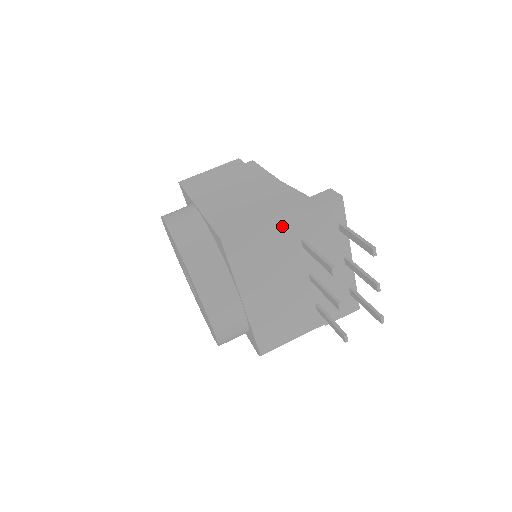
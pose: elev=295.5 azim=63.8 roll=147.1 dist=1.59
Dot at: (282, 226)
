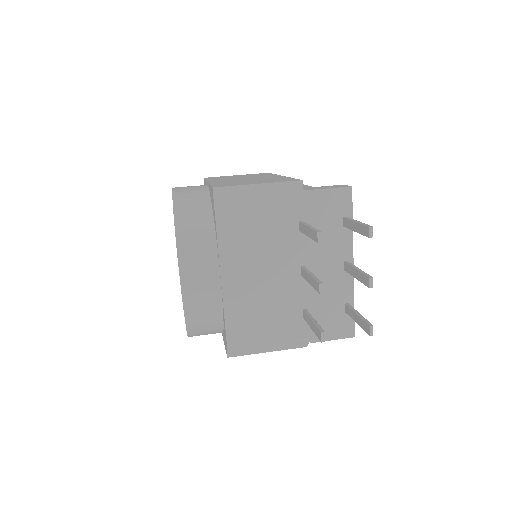
Dot at: (280, 197)
